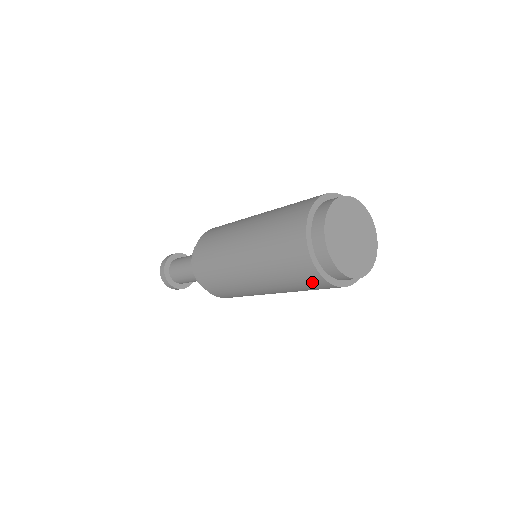
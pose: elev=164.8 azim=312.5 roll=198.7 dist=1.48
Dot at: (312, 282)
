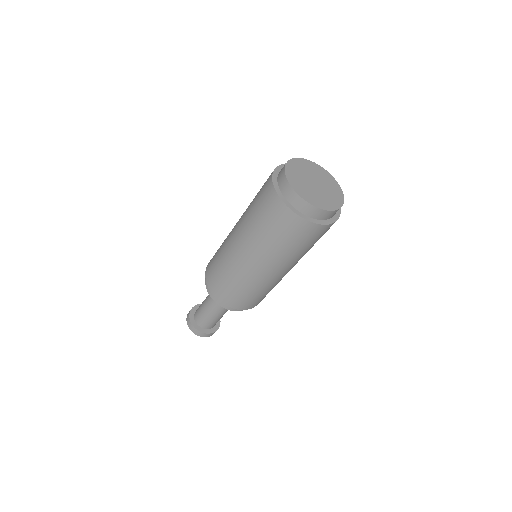
Dot at: (276, 214)
